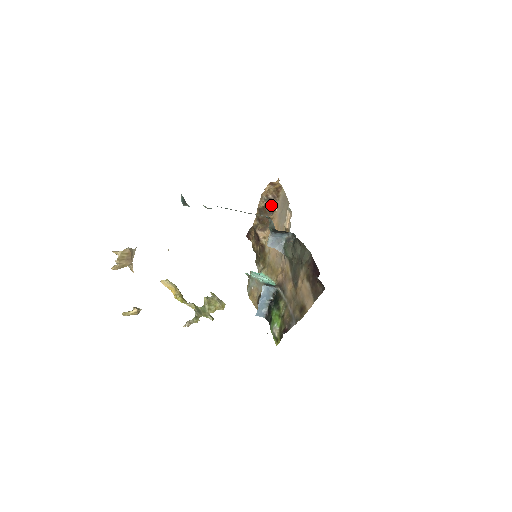
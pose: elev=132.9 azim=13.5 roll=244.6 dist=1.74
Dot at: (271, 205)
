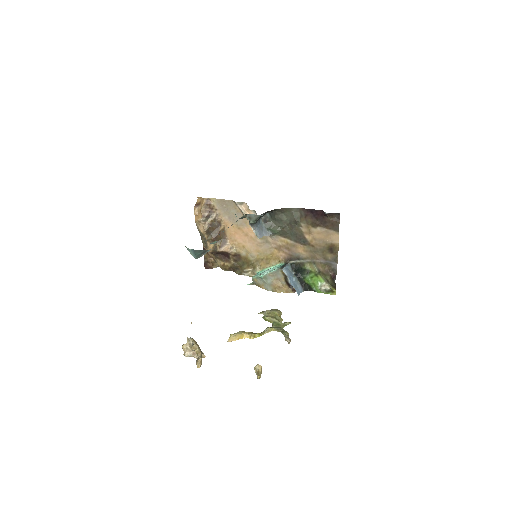
Dot at: (213, 220)
